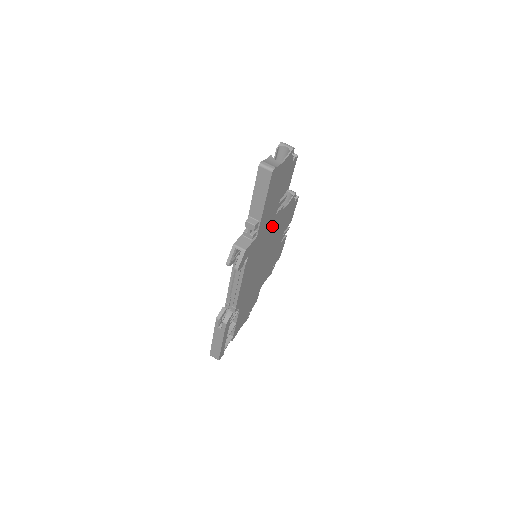
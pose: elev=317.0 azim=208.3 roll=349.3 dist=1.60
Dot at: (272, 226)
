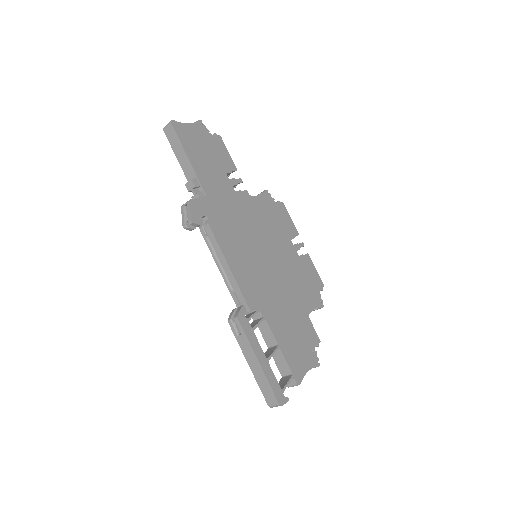
Dot at: (241, 207)
